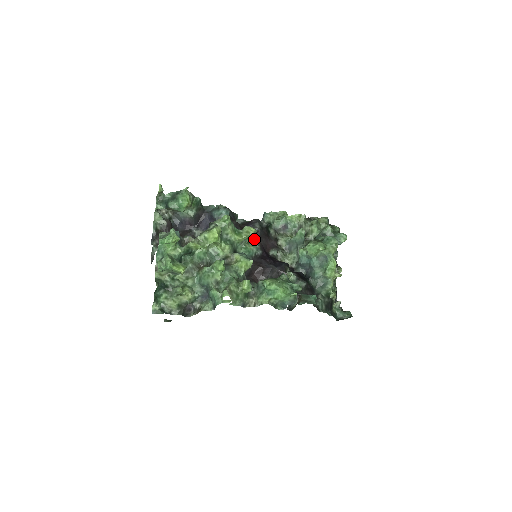
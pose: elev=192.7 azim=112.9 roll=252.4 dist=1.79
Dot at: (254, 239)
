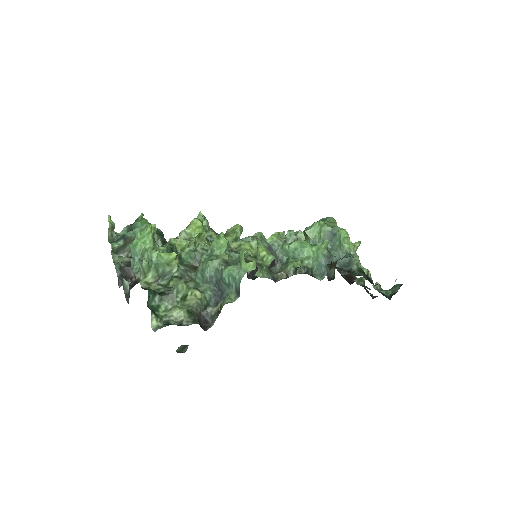
Dot at: occluded
